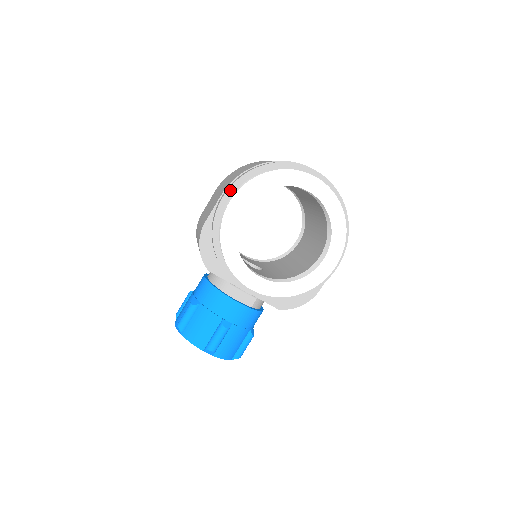
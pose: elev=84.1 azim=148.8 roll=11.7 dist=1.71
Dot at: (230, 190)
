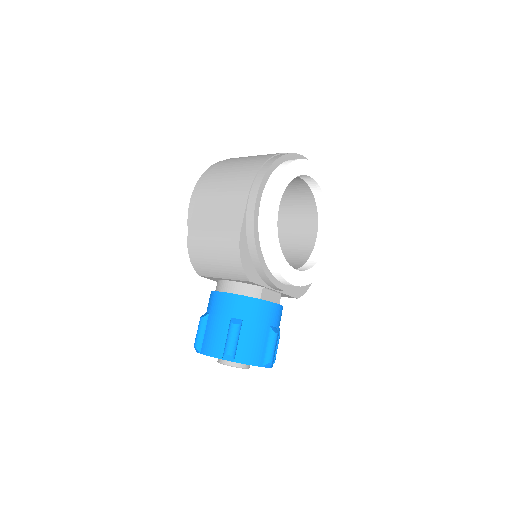
Dot at: (260, 190)
